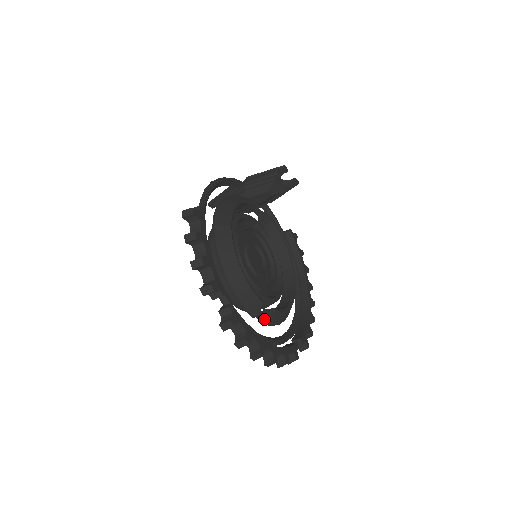
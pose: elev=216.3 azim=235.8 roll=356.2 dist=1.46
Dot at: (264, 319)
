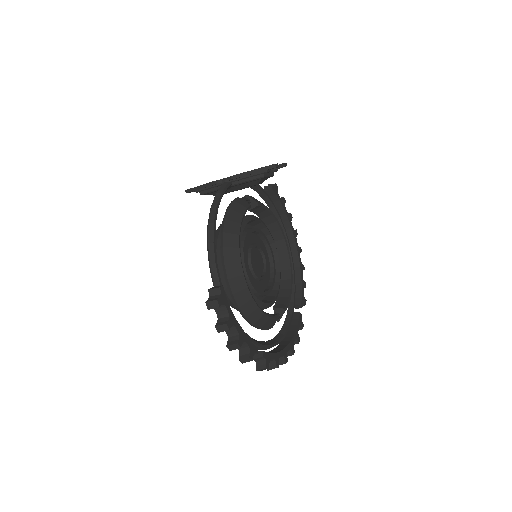
Dot at: (277, 320)
